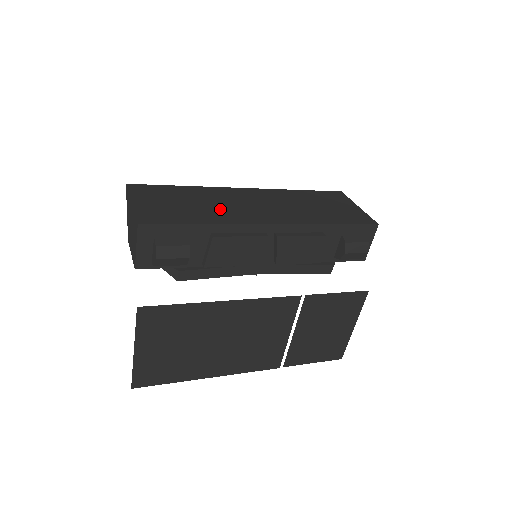
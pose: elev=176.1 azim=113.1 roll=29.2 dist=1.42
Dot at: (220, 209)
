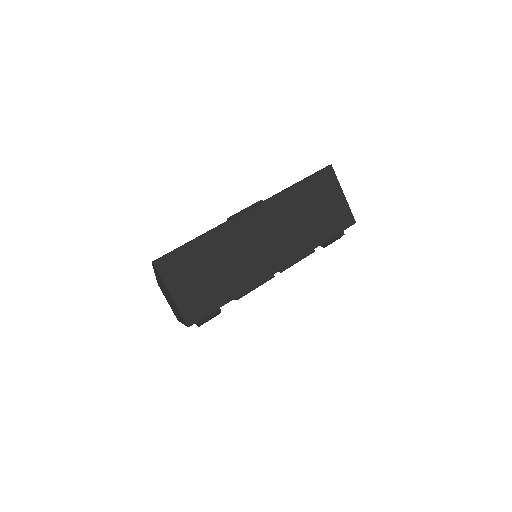
Dot at: (238, 268)
